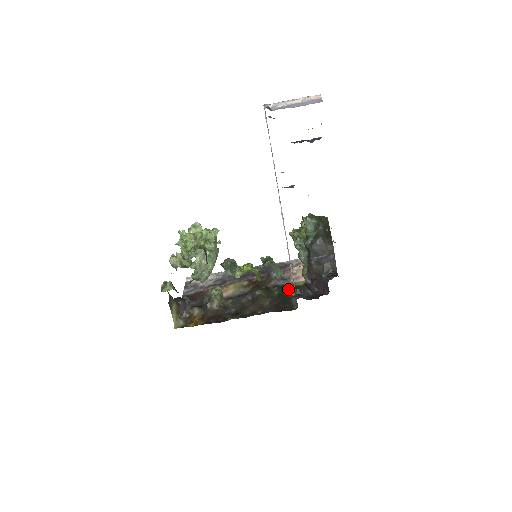
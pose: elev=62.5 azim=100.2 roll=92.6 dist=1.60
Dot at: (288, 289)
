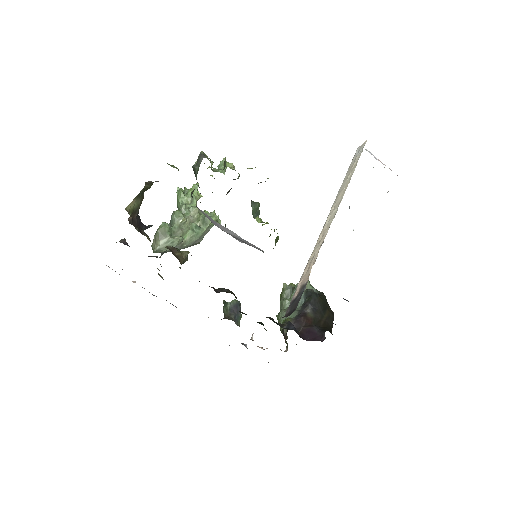
Dot at: (261, 323)
